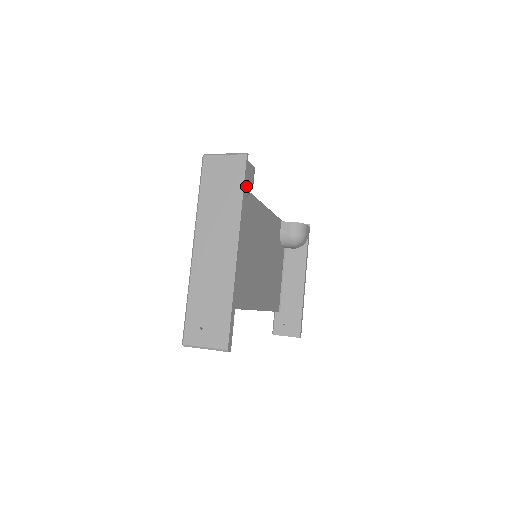
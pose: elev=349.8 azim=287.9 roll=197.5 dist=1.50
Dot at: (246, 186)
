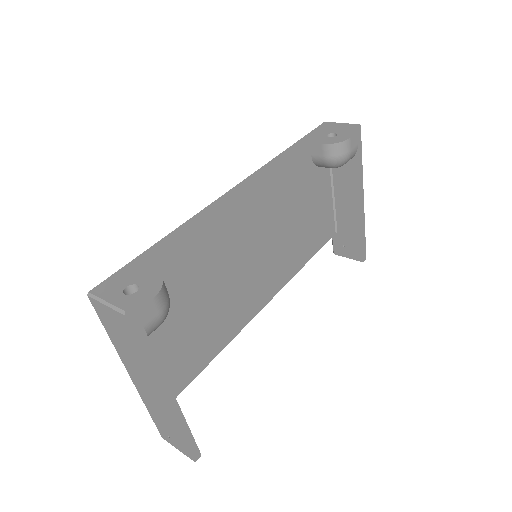
Dot at: (146, 338)
